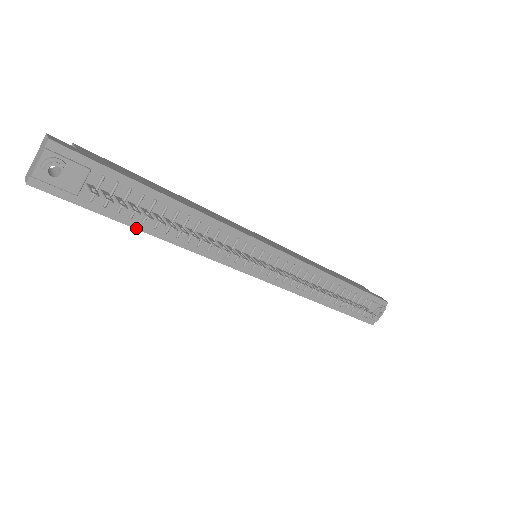
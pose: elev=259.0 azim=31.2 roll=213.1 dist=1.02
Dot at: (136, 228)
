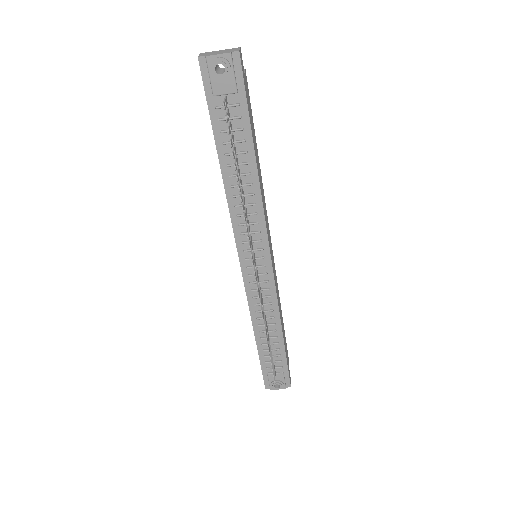
Dot at: (218, 153)
